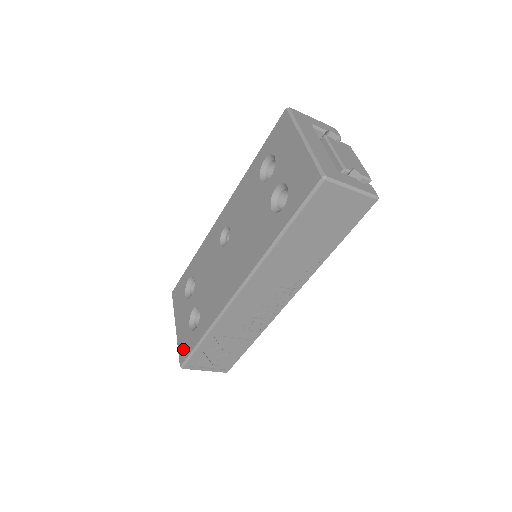
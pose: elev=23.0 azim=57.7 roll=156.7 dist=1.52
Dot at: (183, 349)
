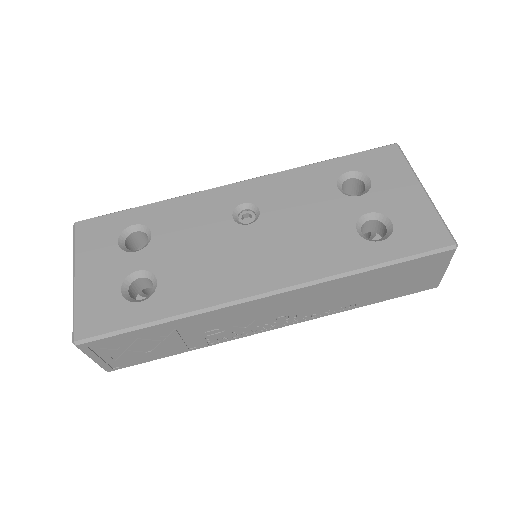
Dot at: (93, 318)
